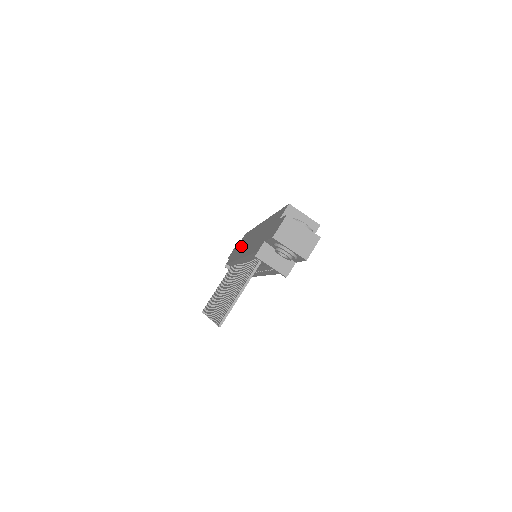
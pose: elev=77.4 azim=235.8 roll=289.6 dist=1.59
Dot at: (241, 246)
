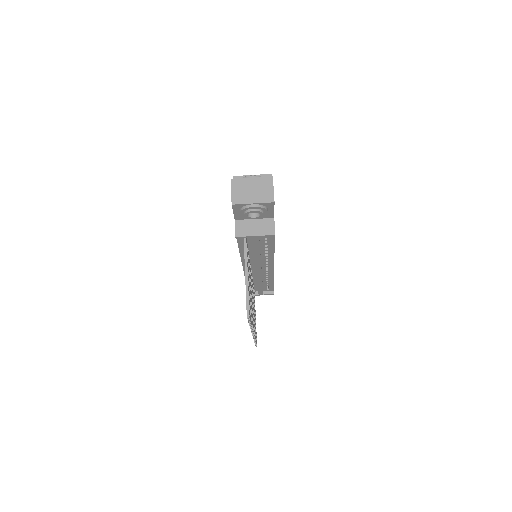
Dot at: occluded
